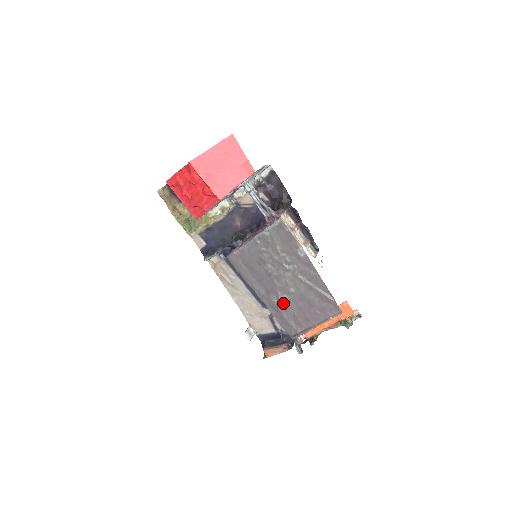
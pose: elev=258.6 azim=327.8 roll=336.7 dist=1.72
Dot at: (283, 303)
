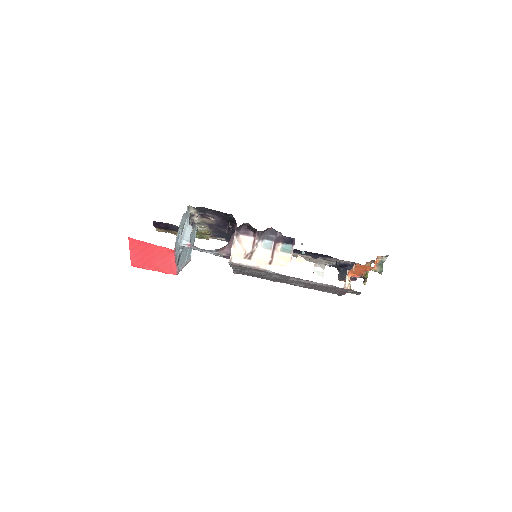
Dot at: (304, 286)
